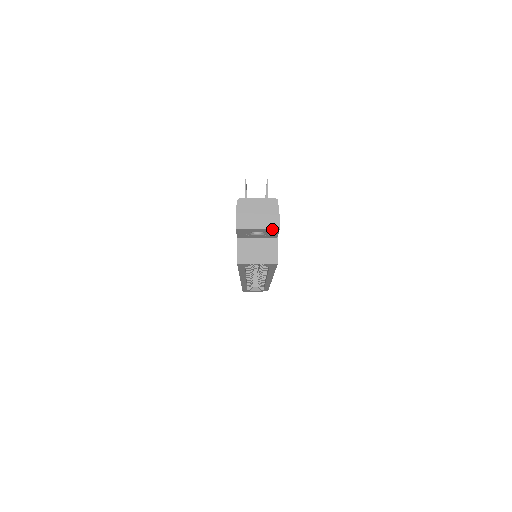
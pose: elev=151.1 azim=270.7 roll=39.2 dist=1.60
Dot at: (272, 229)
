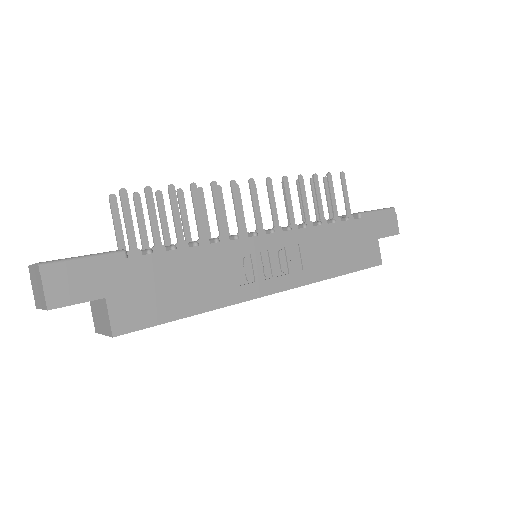
Dot at: (47, 309)
